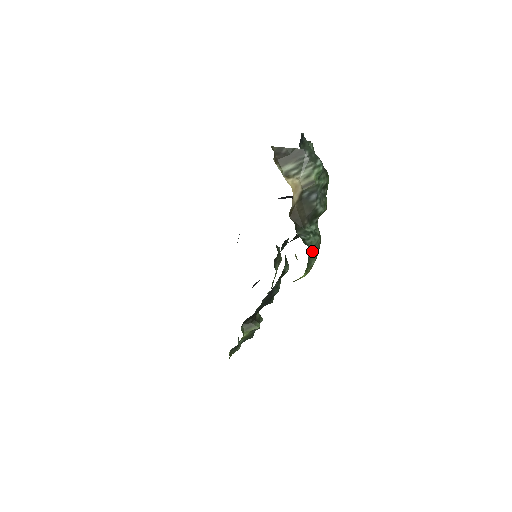
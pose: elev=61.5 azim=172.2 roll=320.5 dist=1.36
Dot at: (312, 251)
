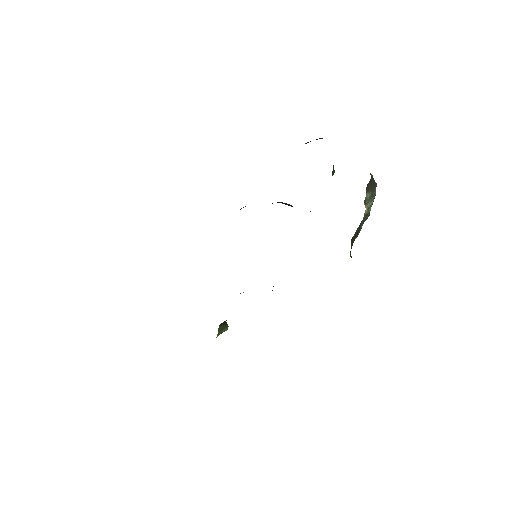
Dot at: occluded
